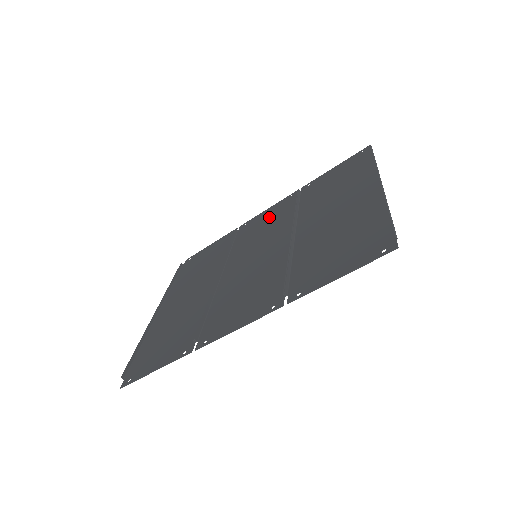
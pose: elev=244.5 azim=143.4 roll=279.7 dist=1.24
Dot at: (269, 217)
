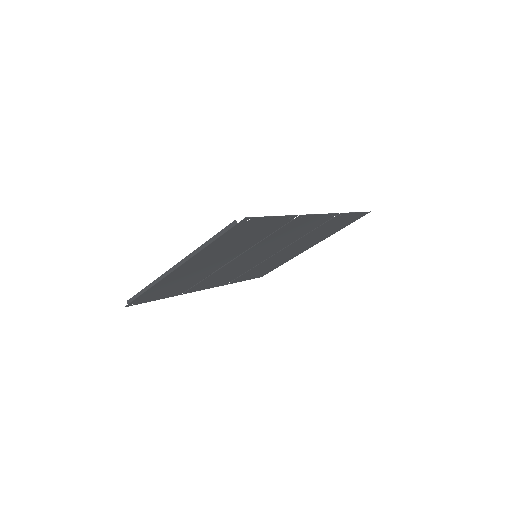
Dot at: (220, 280)
